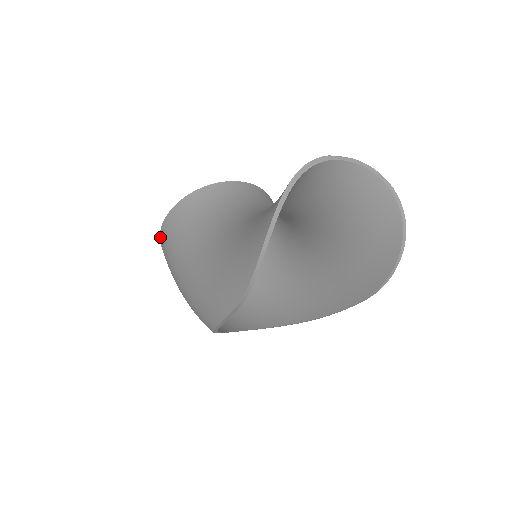
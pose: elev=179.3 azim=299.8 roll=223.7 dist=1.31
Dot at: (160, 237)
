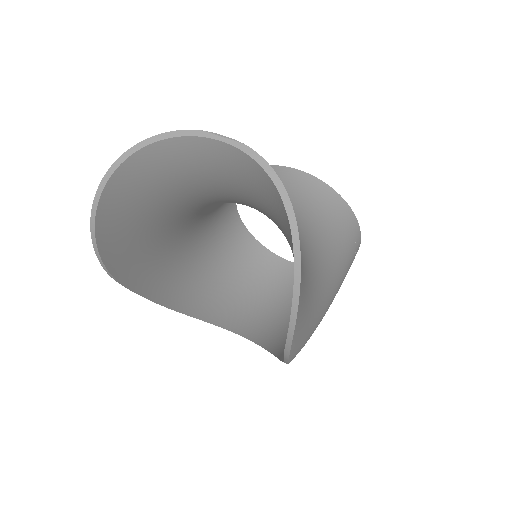
Dot at: (233, 211)
